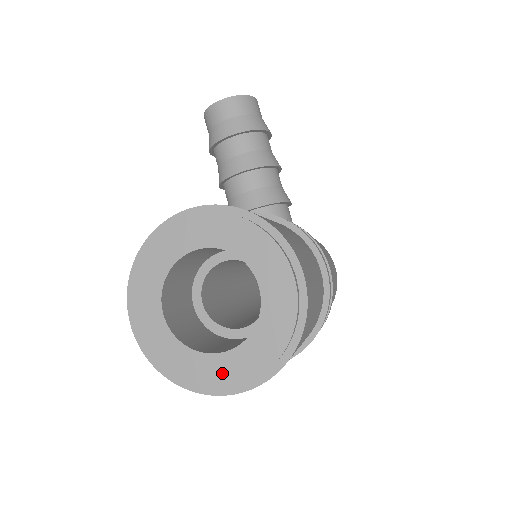
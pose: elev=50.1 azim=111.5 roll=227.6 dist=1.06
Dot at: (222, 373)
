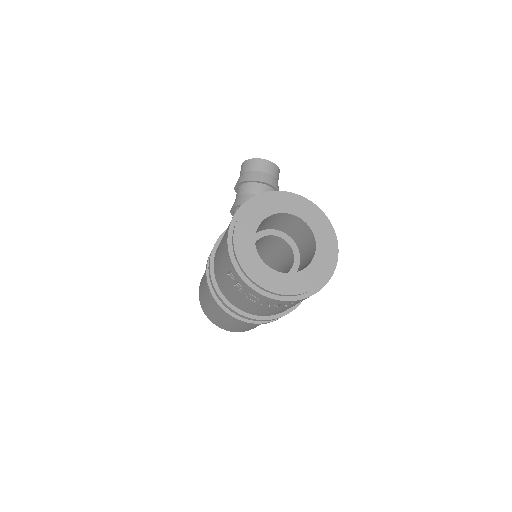
Dot at: (276, 283)
